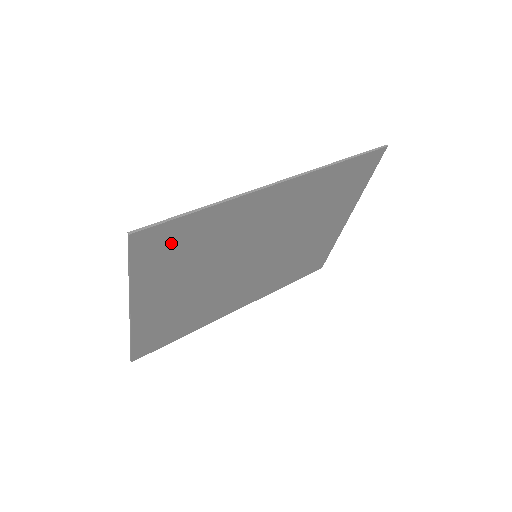
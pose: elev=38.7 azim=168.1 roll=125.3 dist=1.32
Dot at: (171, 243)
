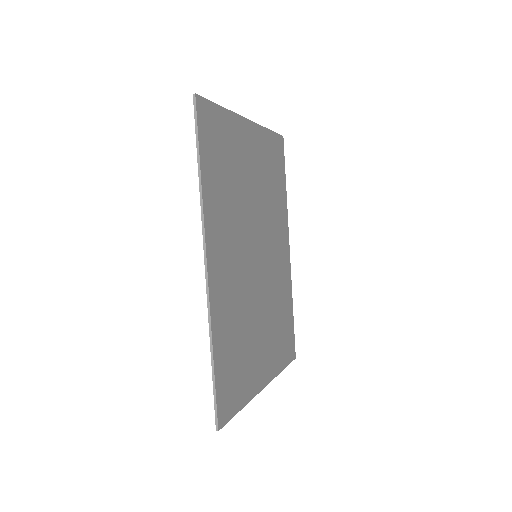
Dot at: (230, 379)
